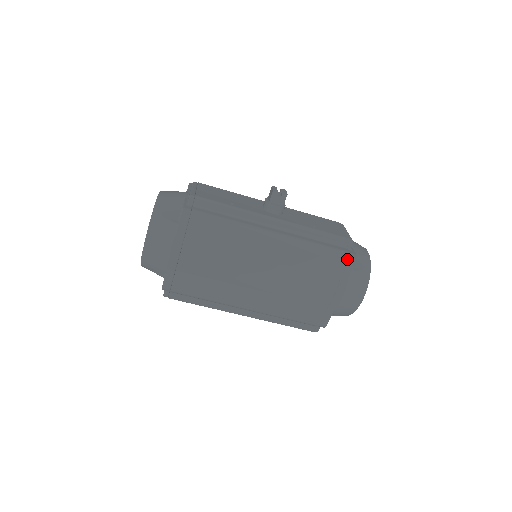
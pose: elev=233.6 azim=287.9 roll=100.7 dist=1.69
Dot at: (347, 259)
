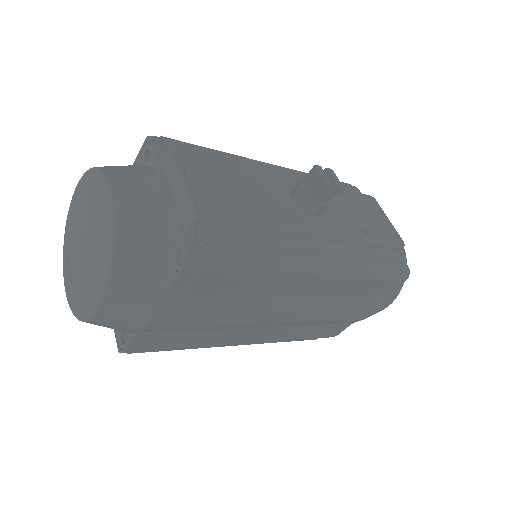
Dot at: (401, 278)
